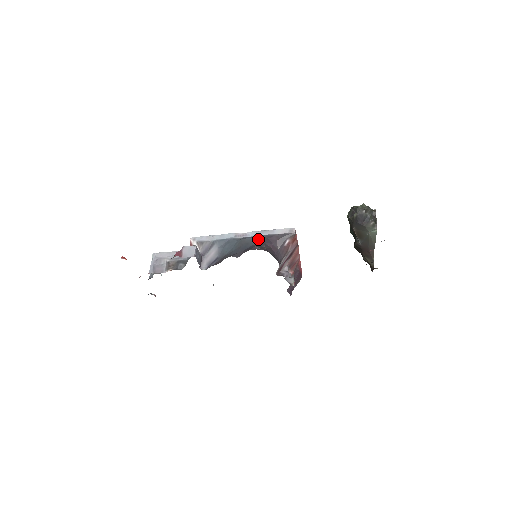
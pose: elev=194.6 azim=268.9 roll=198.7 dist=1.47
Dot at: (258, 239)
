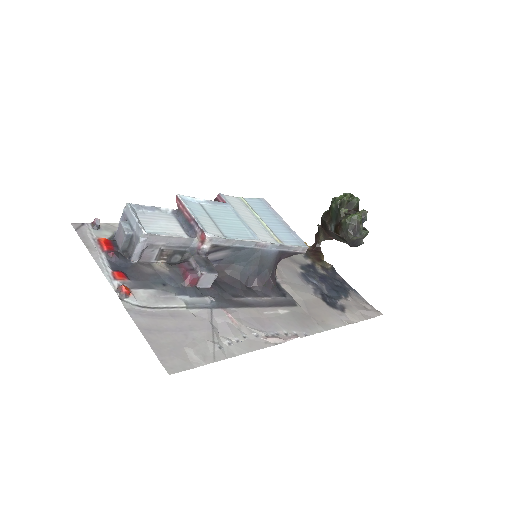
Dot at: (274, 259)
